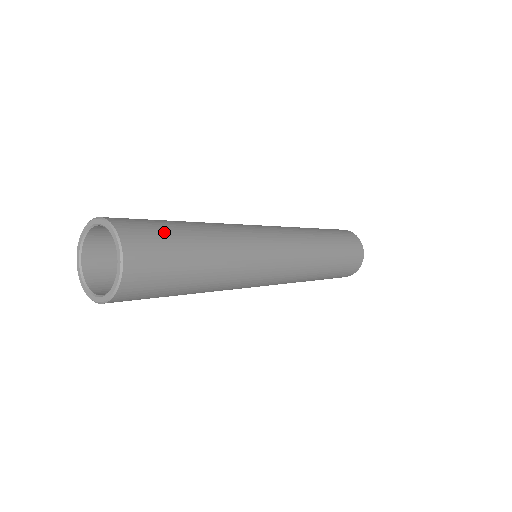
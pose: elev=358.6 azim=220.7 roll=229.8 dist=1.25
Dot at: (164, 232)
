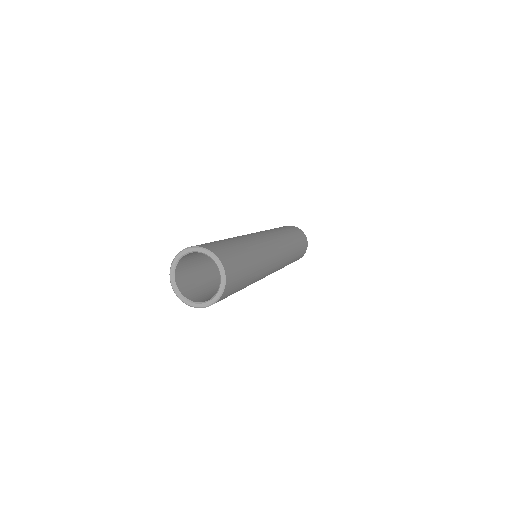
Dot at: (239, 261)
